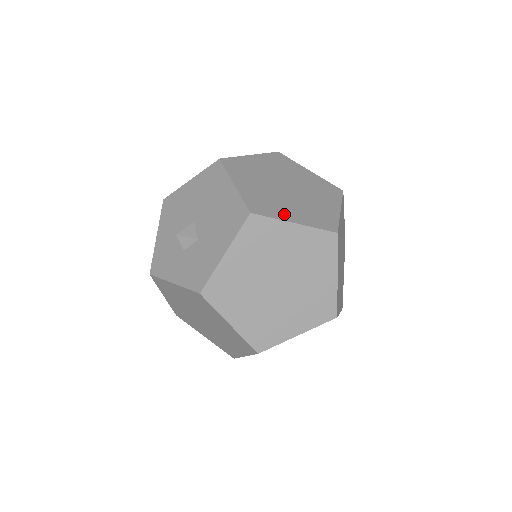
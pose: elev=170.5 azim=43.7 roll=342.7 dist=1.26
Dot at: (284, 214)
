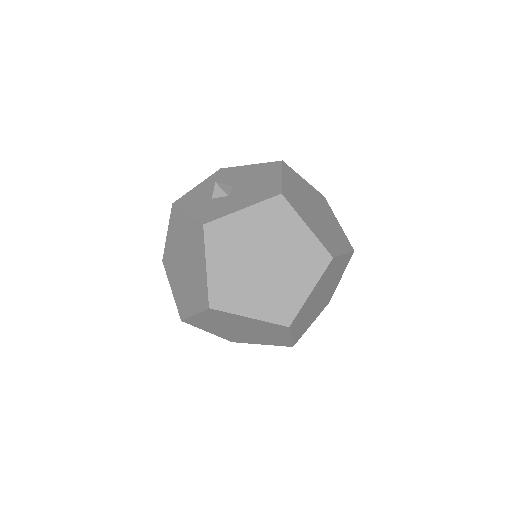
Dot at: (304, 216)
